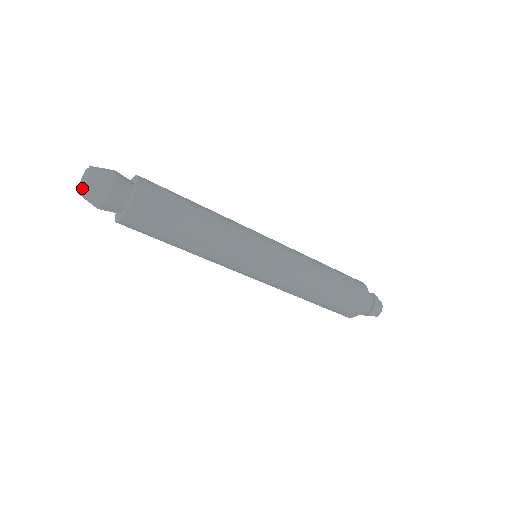
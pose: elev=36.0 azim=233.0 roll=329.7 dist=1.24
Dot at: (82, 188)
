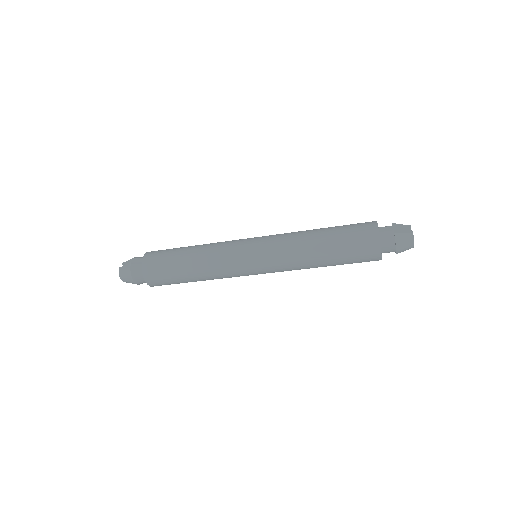
Dot at: occluded
